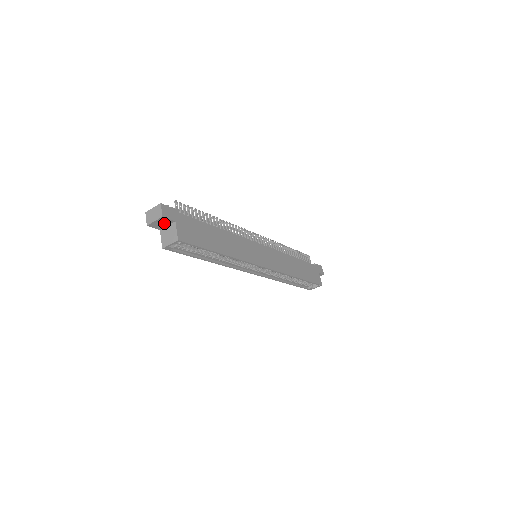
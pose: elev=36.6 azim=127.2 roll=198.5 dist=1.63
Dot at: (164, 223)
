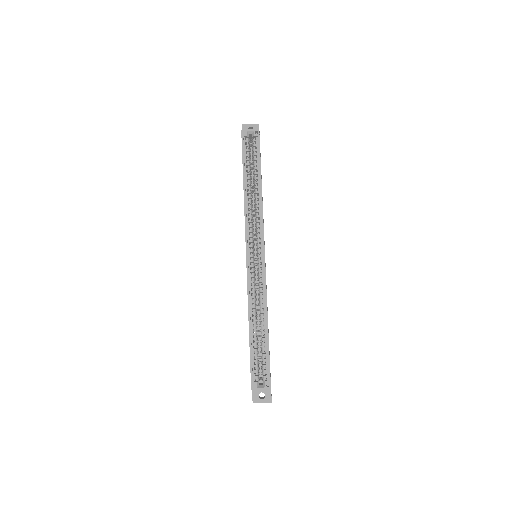
Dot at: occluded
